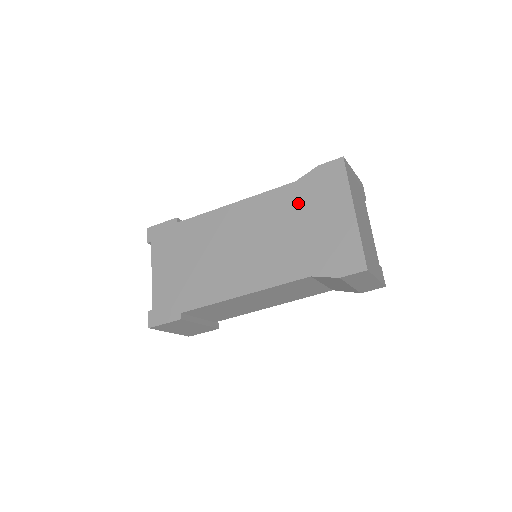
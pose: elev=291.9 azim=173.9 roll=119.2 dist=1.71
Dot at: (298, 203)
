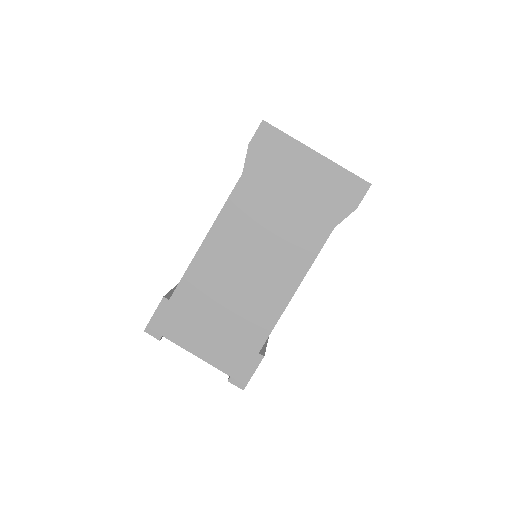
Dot at: (264, 187)
